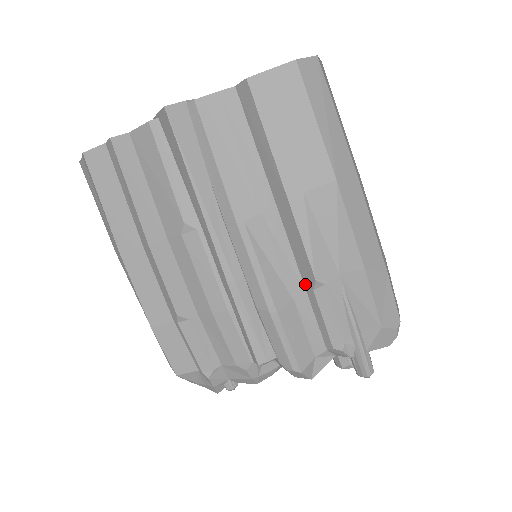
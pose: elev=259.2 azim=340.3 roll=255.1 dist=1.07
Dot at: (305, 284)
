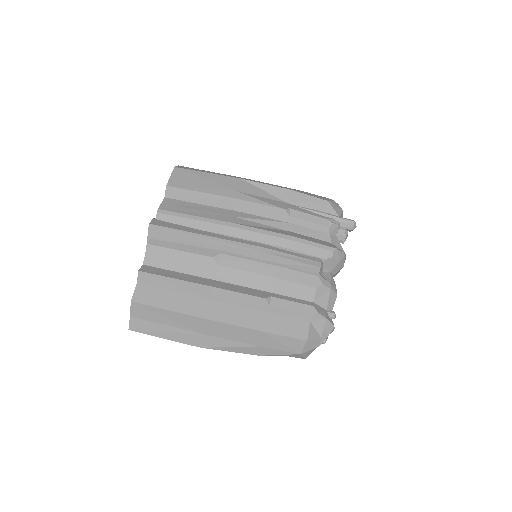
Dot at: (285, 220)
